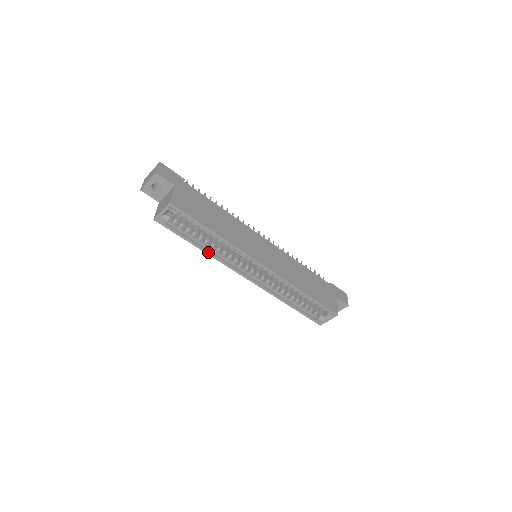
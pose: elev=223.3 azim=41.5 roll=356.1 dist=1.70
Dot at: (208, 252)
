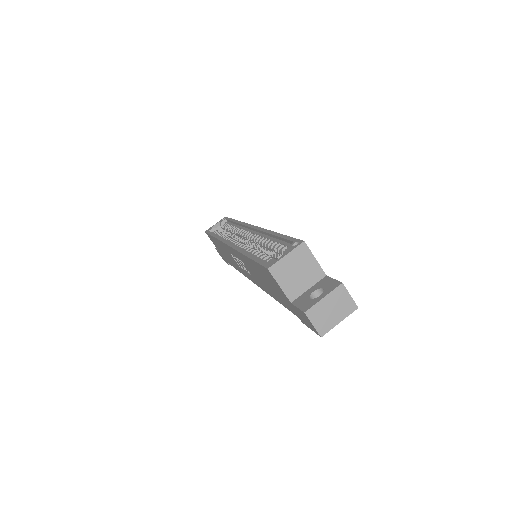
Dot at: occluded
